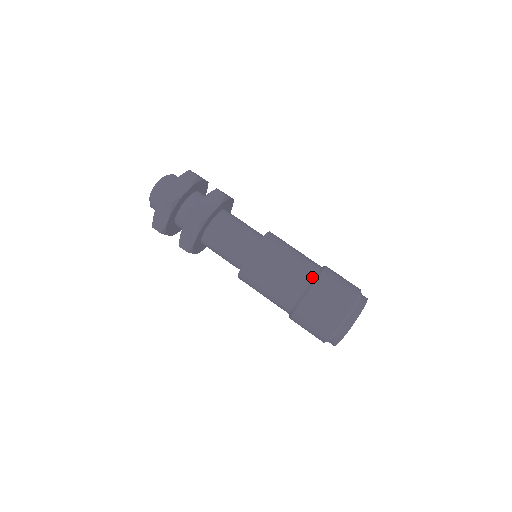
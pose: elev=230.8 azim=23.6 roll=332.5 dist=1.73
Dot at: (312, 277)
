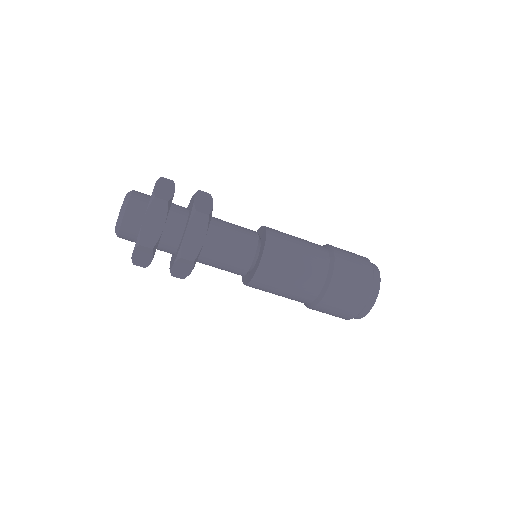
Dot at: (325, 276)
